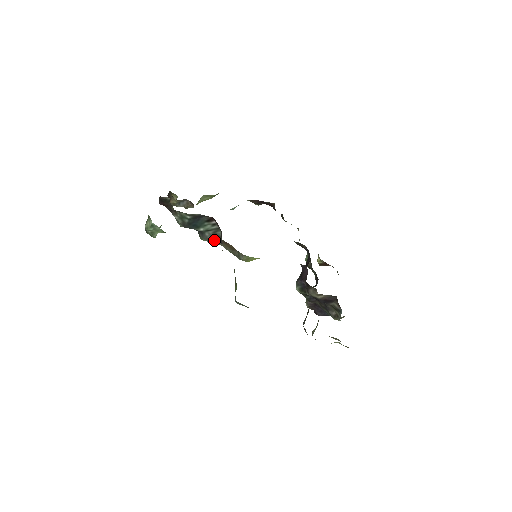
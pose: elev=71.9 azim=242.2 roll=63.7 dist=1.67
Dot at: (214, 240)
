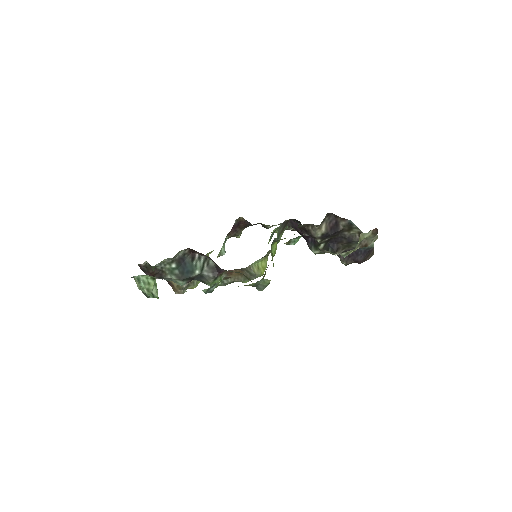
Dot at: (215, 274)
